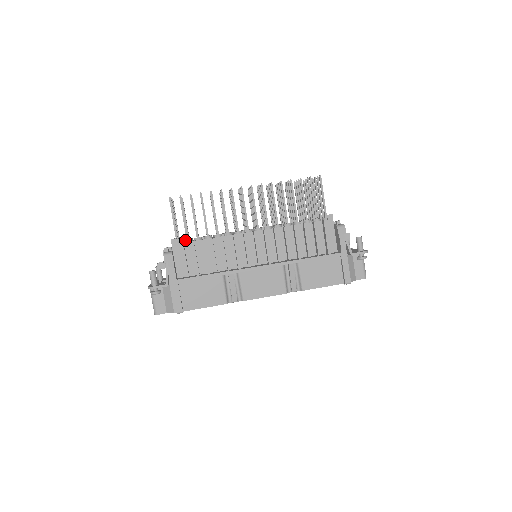
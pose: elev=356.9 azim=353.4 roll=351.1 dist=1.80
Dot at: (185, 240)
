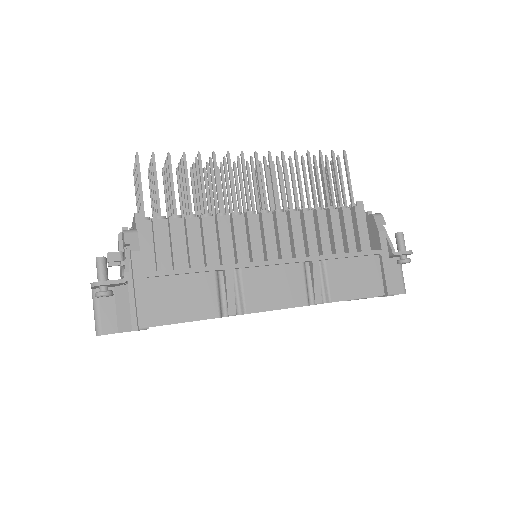
Dot at: (157, 217)
